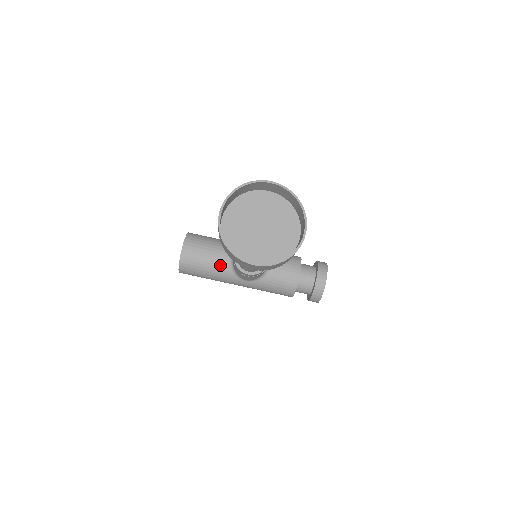
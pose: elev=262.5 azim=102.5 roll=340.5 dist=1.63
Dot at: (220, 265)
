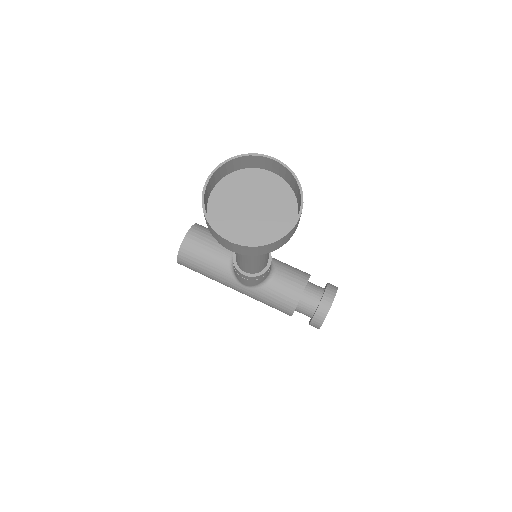
Dot at: (220, 262)
